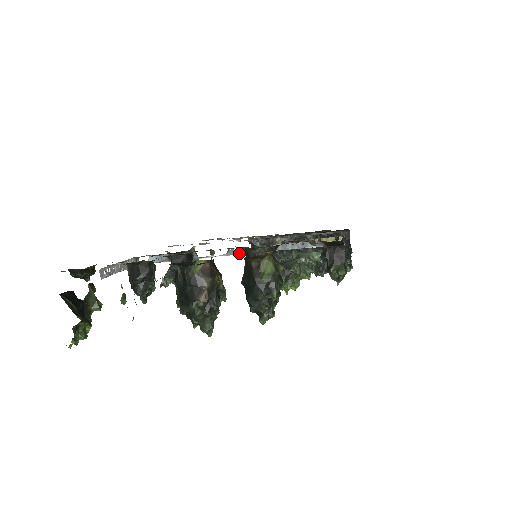
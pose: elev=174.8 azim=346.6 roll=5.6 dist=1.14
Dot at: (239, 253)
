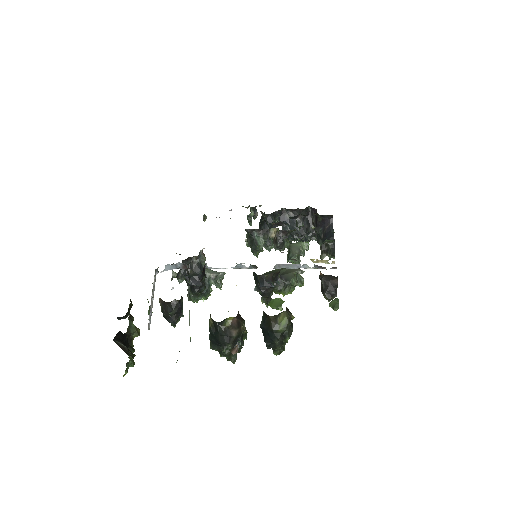
Dot at: (246, 268)
